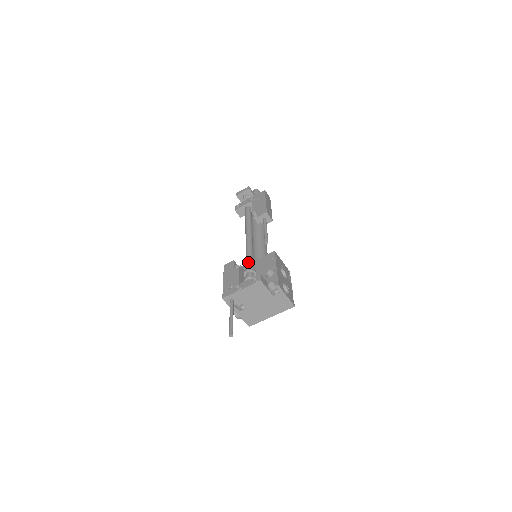
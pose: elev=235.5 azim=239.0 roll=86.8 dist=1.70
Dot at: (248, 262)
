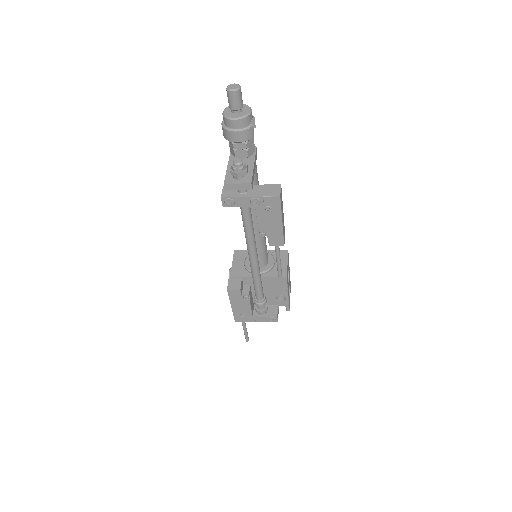
Dot at: (259, 296)
